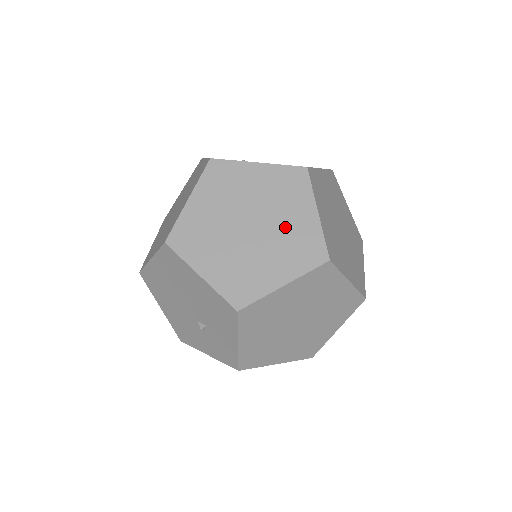
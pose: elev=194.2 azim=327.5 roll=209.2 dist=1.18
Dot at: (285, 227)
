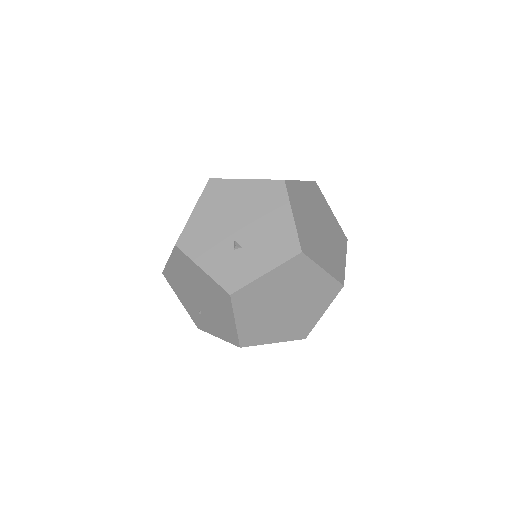
Dot at: (333, 248)
